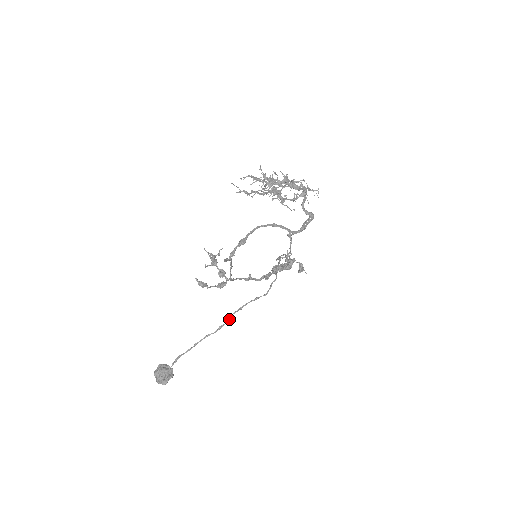
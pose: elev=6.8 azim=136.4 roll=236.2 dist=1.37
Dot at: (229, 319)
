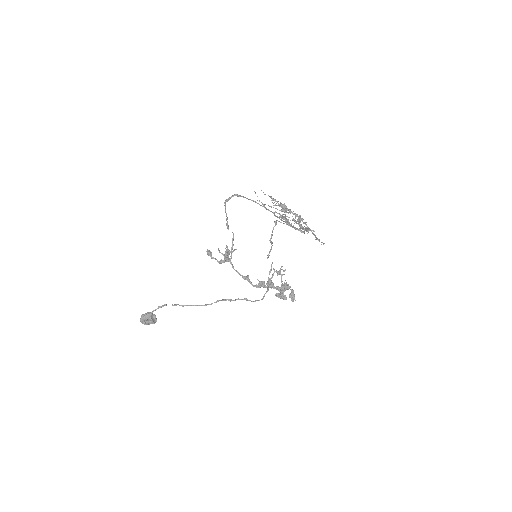
Dot at: (217, 301)
